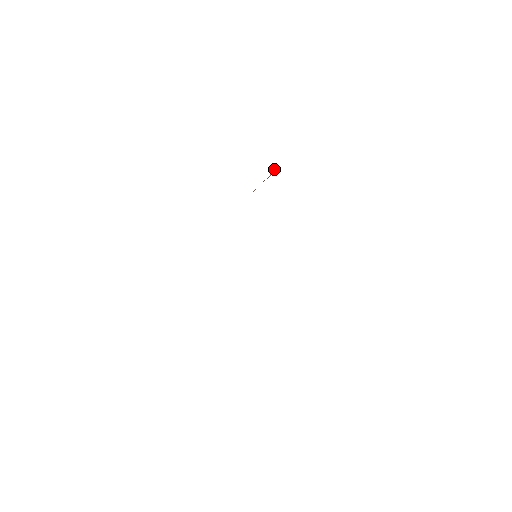
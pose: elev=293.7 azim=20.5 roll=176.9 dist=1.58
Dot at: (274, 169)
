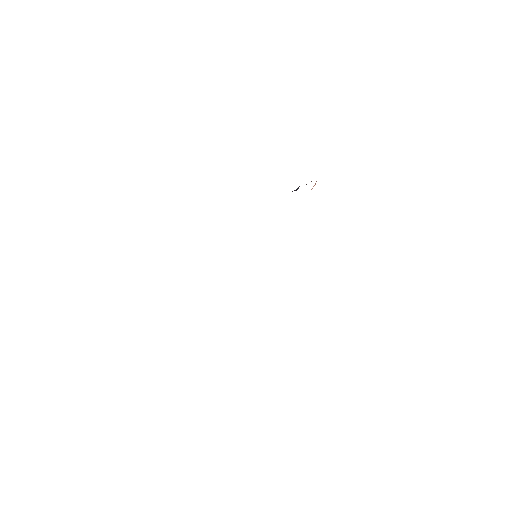
Dot at: (315, 183)
